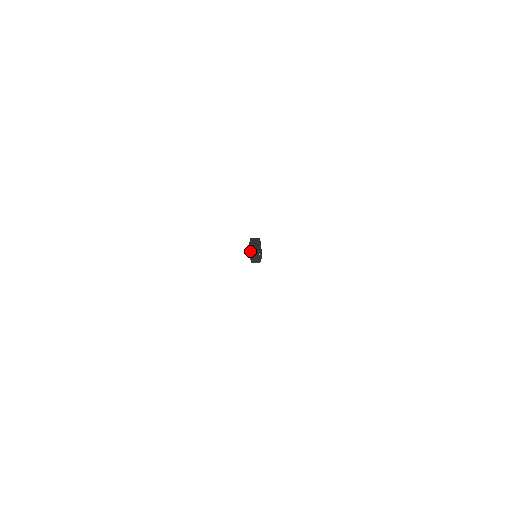
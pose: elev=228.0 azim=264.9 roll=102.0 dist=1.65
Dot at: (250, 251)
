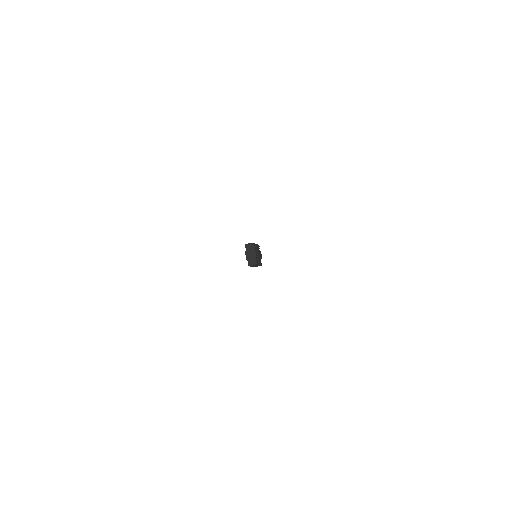
Dot at: occluded
